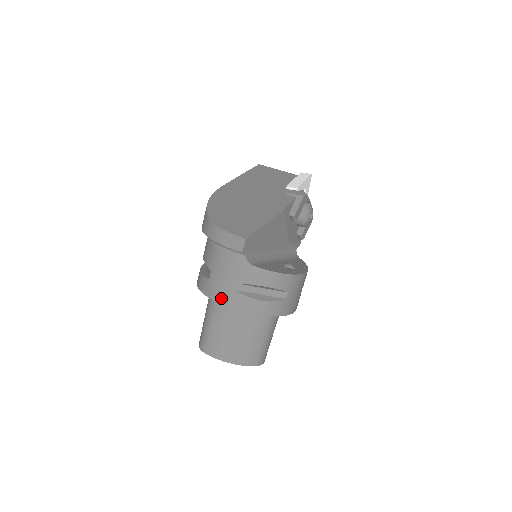
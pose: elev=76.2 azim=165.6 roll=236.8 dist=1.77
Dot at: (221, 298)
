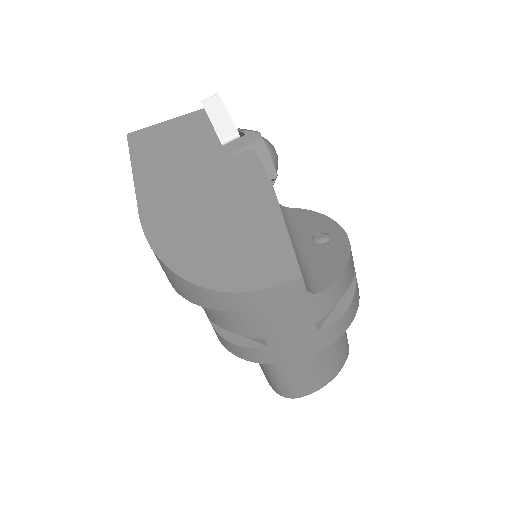
Dot at: (304, 353)
